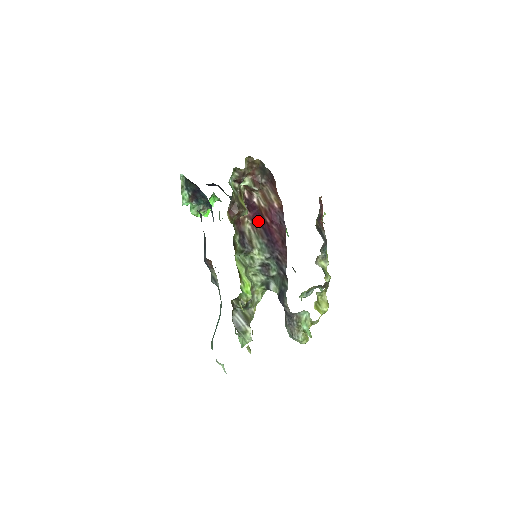
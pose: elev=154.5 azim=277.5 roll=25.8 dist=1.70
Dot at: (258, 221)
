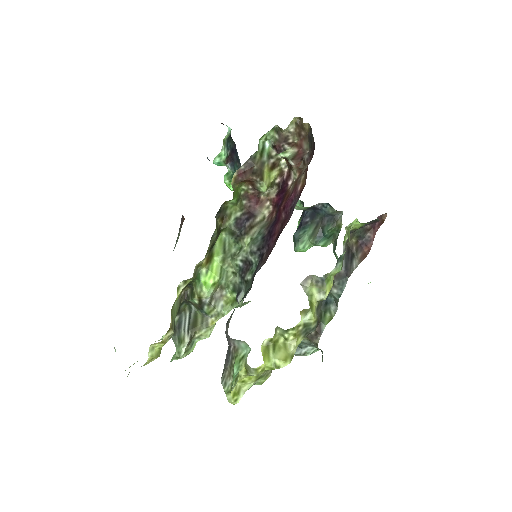
Dot at: occluded
